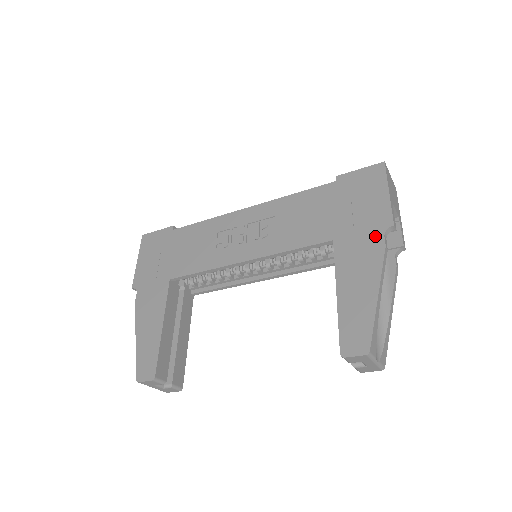
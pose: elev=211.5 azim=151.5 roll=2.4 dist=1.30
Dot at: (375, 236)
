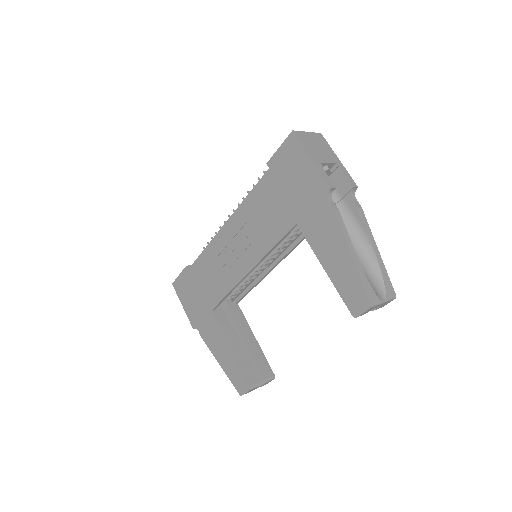
Dot at: (323, 205)
